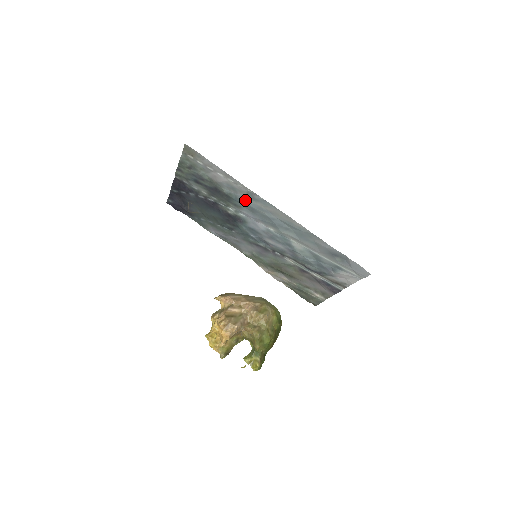
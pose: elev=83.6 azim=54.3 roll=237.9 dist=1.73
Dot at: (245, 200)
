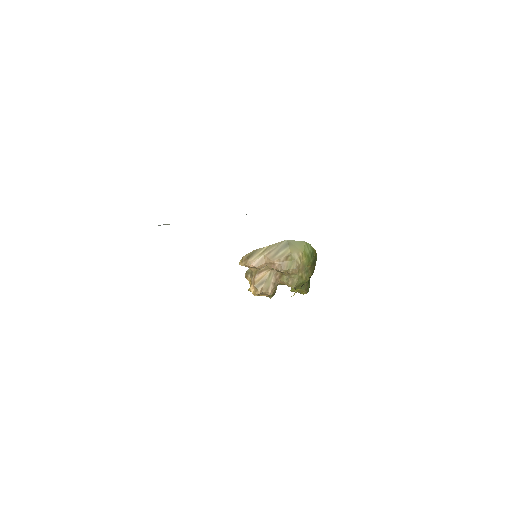
Dot at: occluded
